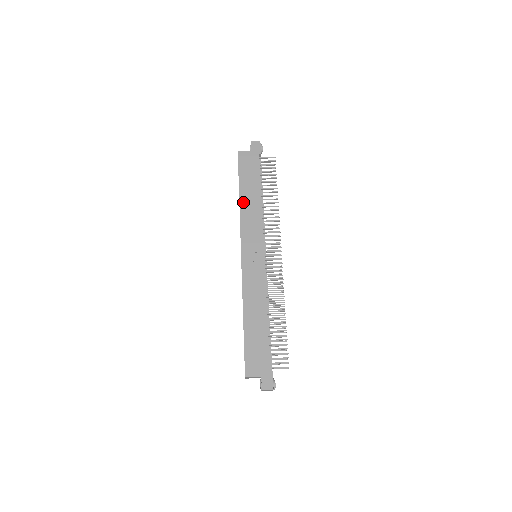
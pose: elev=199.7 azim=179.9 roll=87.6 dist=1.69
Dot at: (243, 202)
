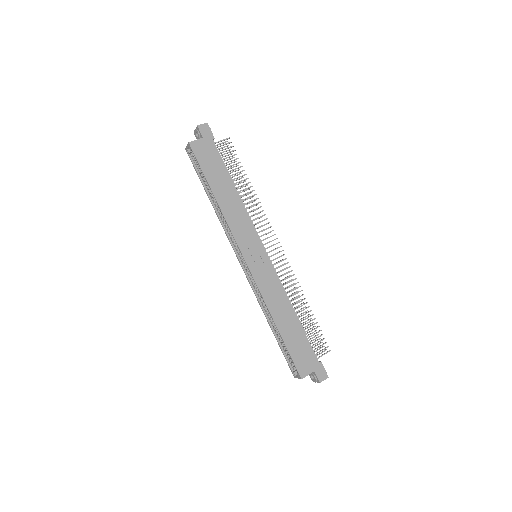
Dot at: (222, 203)
